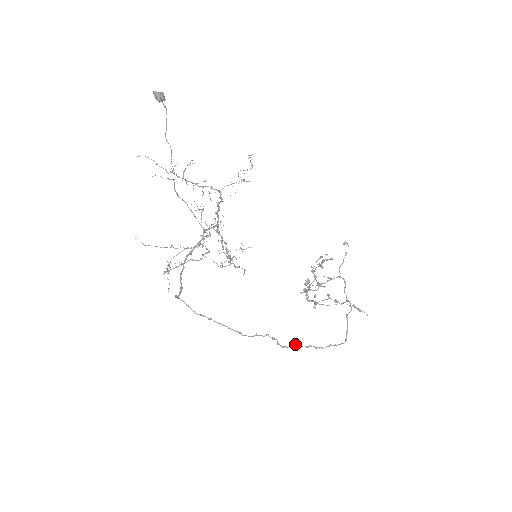
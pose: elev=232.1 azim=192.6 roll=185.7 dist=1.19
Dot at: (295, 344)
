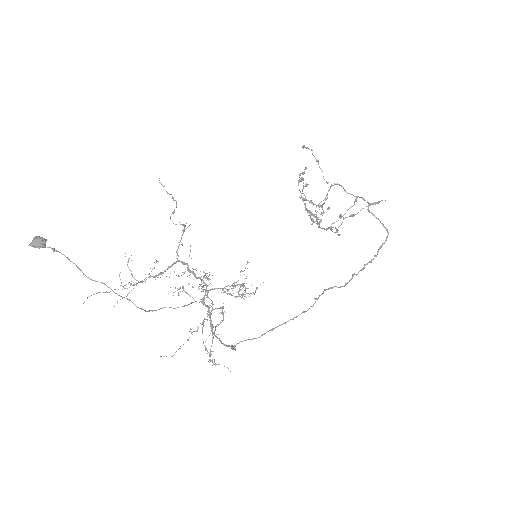
Dot at: (352, 275)
